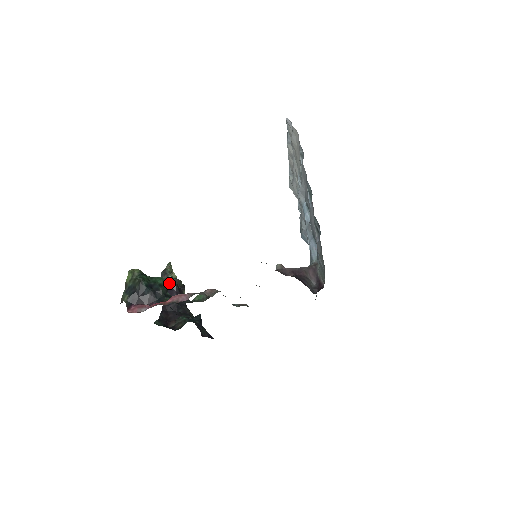
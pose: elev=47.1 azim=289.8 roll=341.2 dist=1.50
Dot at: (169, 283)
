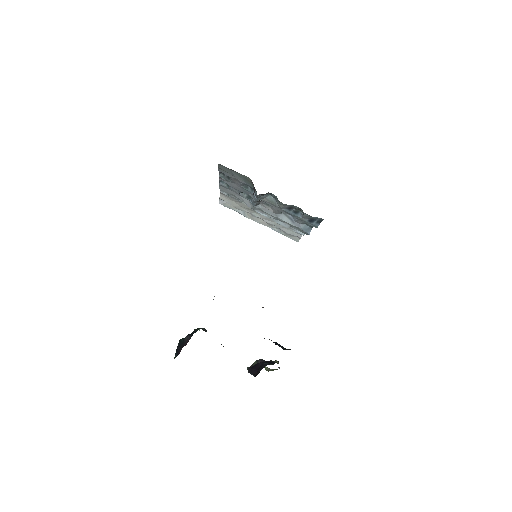
Dot at: occluded
